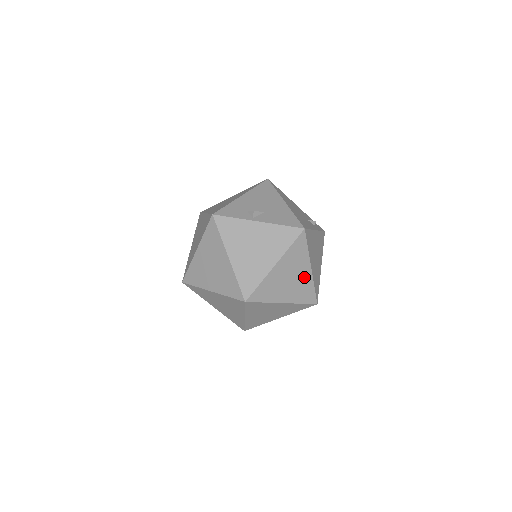
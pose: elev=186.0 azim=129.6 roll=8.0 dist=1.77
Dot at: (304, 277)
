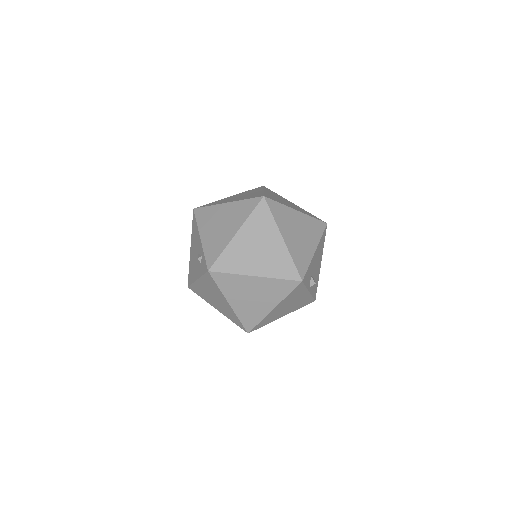
Dot at: occluded
